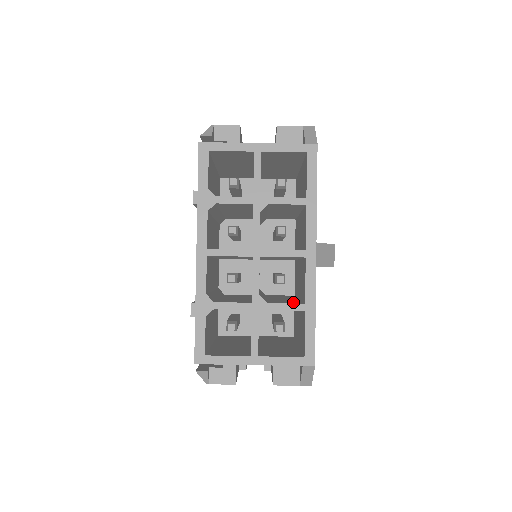
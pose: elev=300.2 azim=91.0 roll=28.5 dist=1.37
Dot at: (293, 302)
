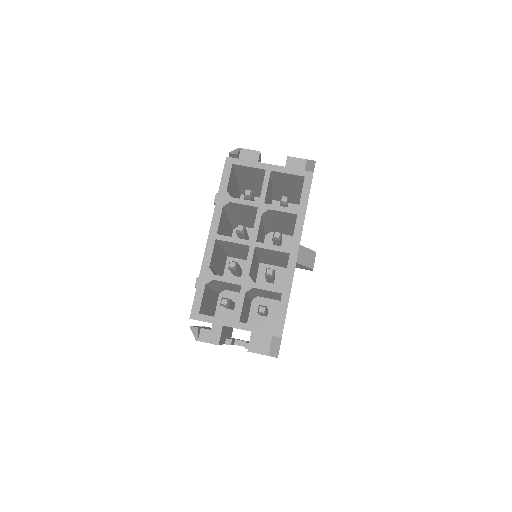
Dot at: occluded
